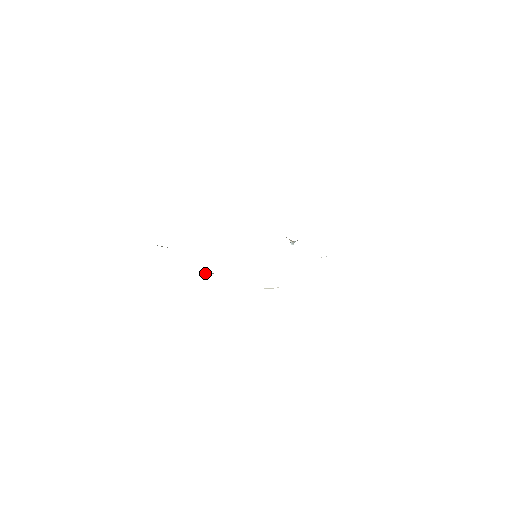
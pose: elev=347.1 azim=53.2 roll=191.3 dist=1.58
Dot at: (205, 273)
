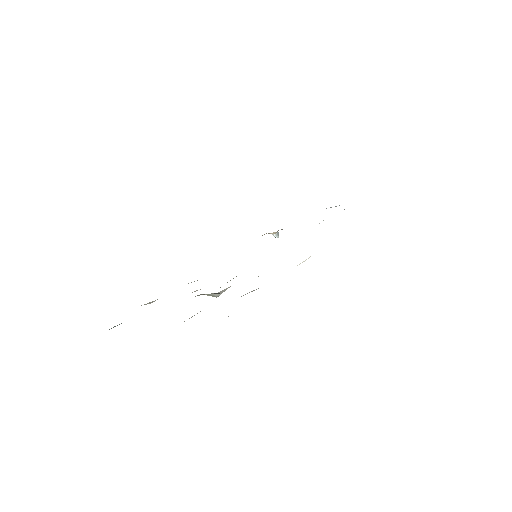
Dot at: (221, 291)
